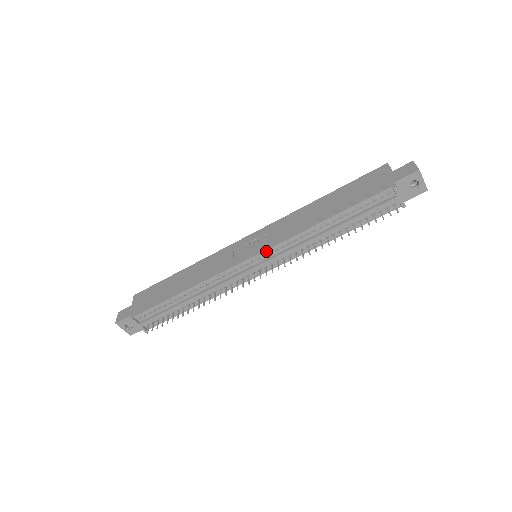
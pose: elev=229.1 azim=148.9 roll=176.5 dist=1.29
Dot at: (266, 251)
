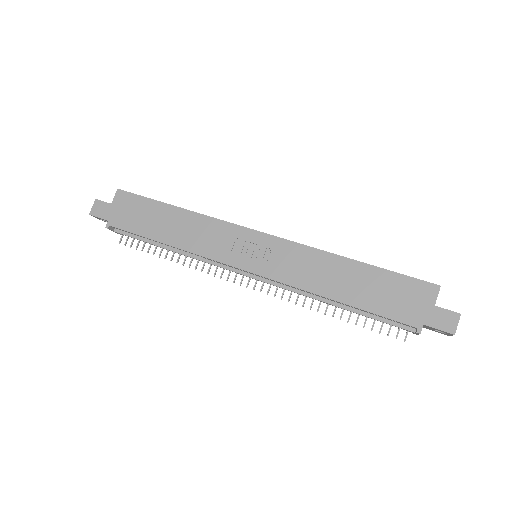
Dot at: (265, 277)
